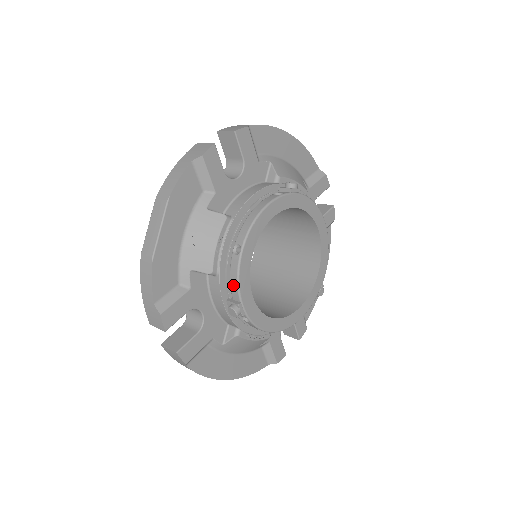
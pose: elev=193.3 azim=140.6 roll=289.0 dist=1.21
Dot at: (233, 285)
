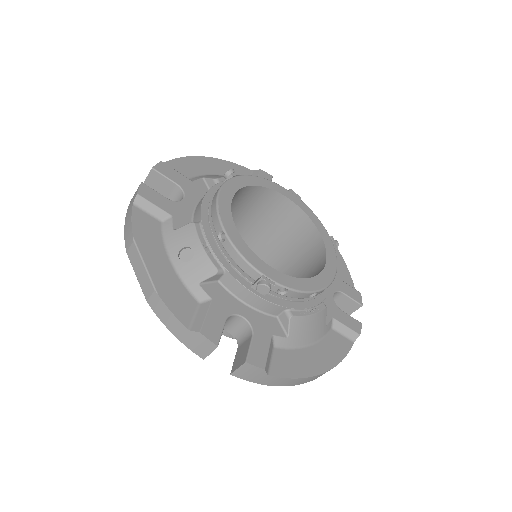
Dot at: (243, 267)
